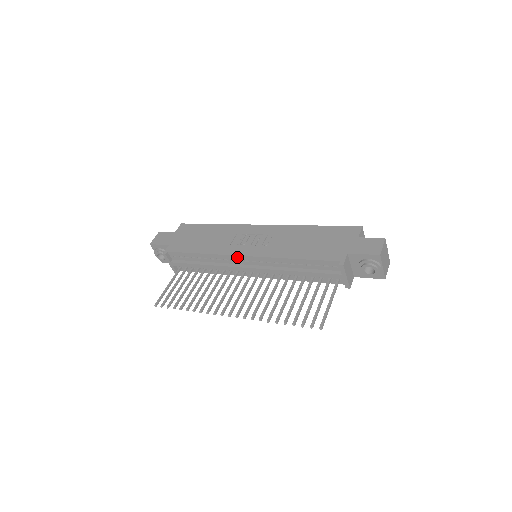
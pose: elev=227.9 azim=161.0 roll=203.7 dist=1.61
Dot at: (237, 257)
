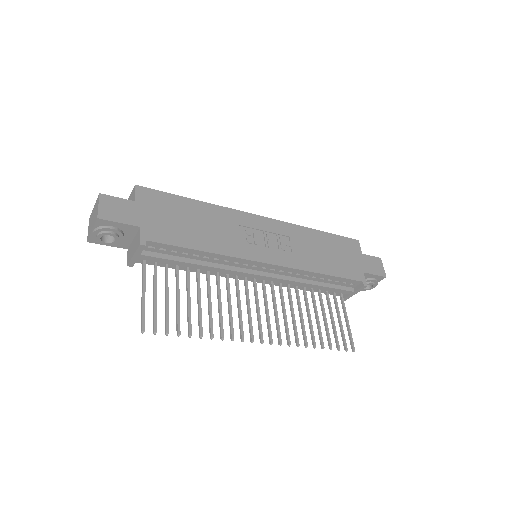
Dot at: (258, 263)
